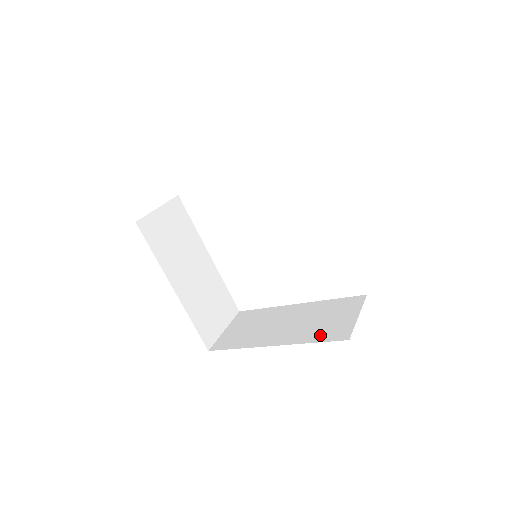
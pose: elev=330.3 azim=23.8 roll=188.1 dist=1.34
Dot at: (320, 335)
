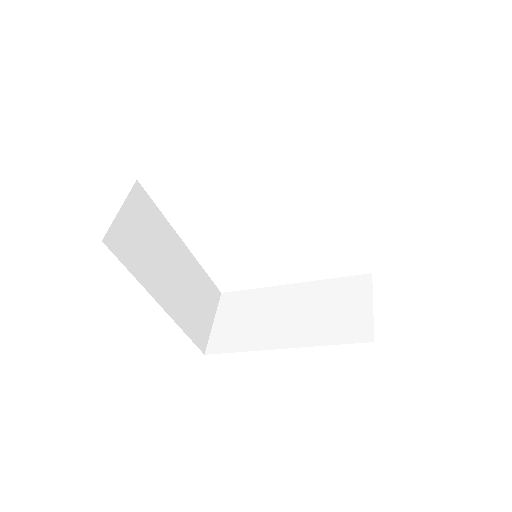
Dot at: (337, 334)
